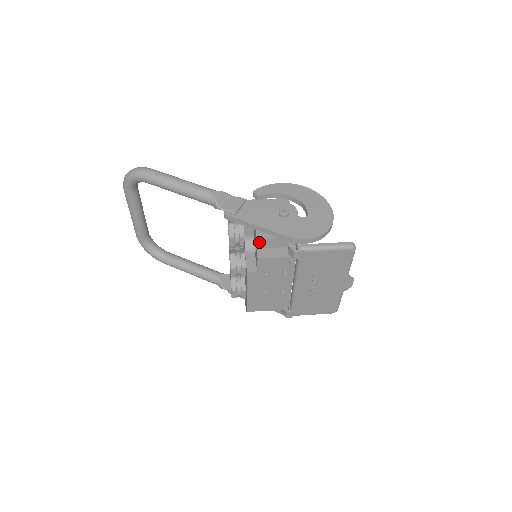
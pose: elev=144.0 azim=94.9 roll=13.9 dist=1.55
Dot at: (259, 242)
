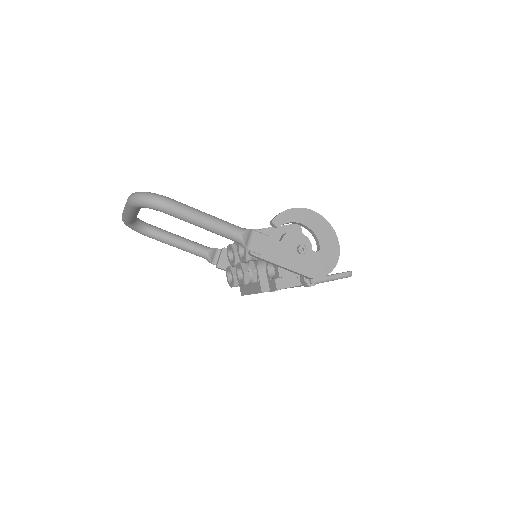
Dot at: (280, 277)
